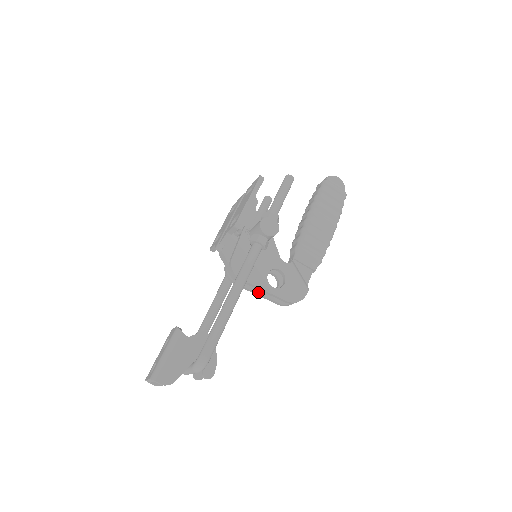
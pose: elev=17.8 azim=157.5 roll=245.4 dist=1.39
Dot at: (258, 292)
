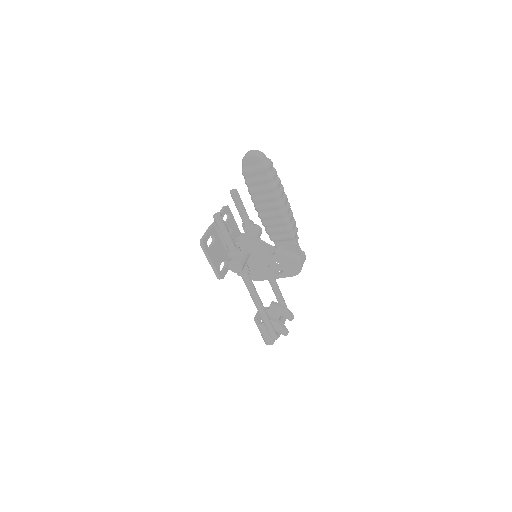
Dot at: (278, 271)
